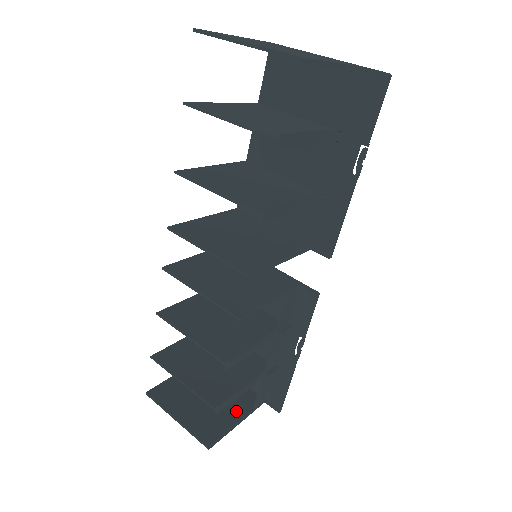
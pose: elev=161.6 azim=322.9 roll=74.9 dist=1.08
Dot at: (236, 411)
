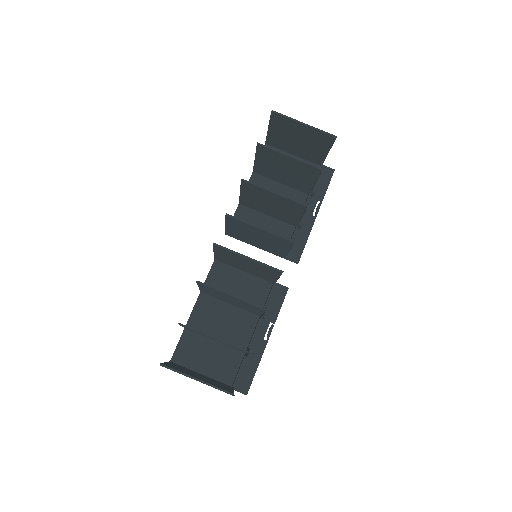
Dot at: (225, 386)
